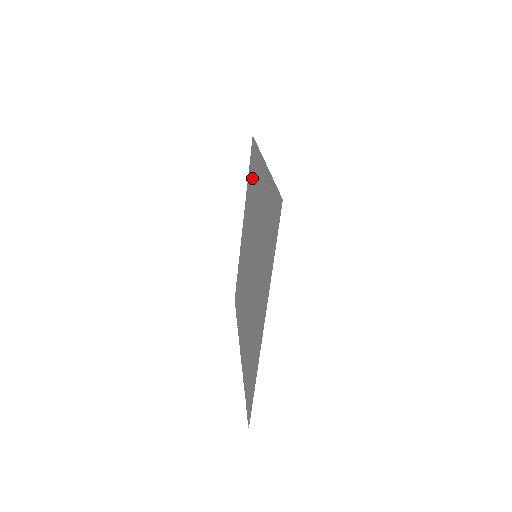
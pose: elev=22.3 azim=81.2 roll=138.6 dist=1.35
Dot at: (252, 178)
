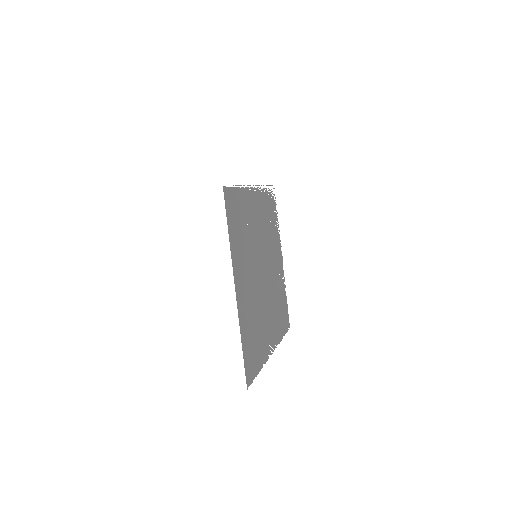
Dot at: (270, 212)
